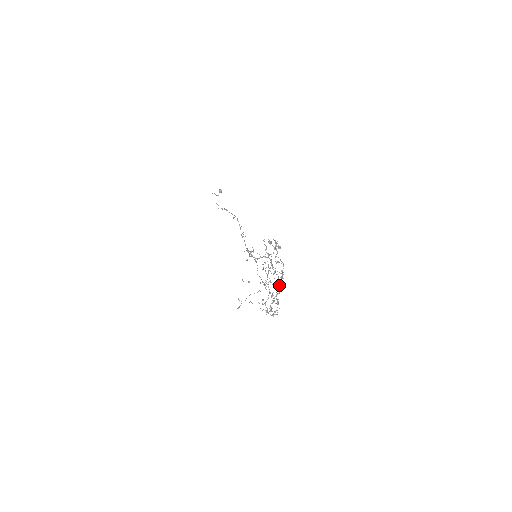
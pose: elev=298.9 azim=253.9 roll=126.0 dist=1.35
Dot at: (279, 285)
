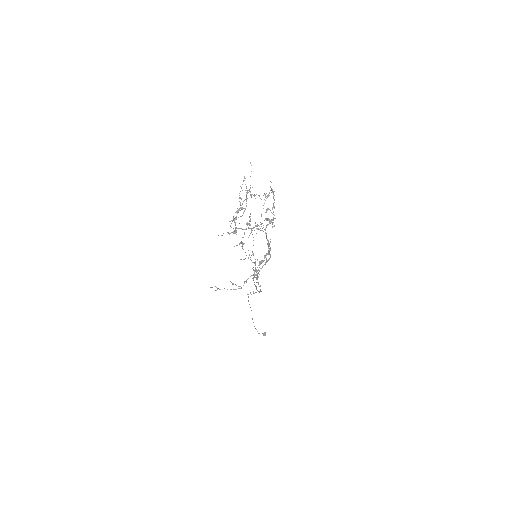
Dot at: occluded
